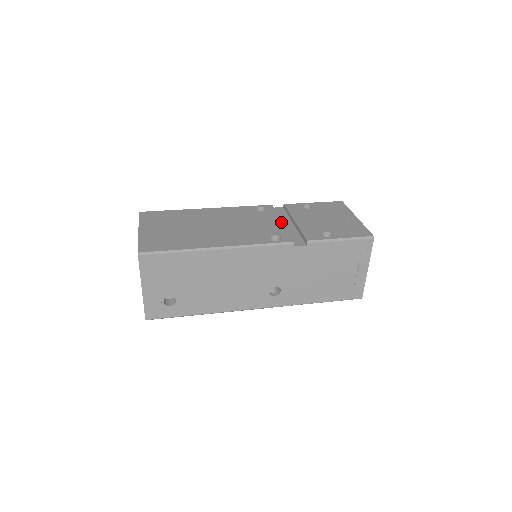
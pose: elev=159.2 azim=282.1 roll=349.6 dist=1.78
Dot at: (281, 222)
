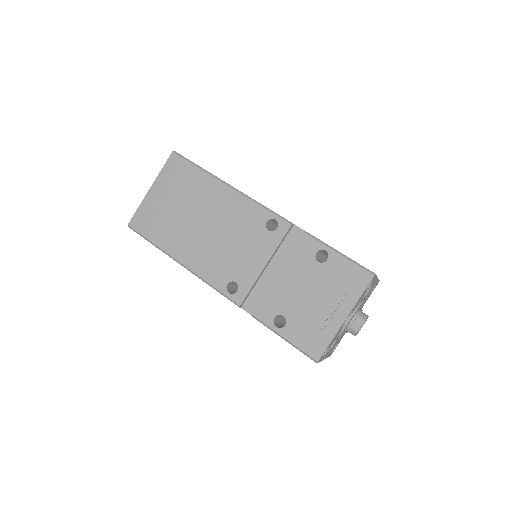
Dot at: (263, 266)
